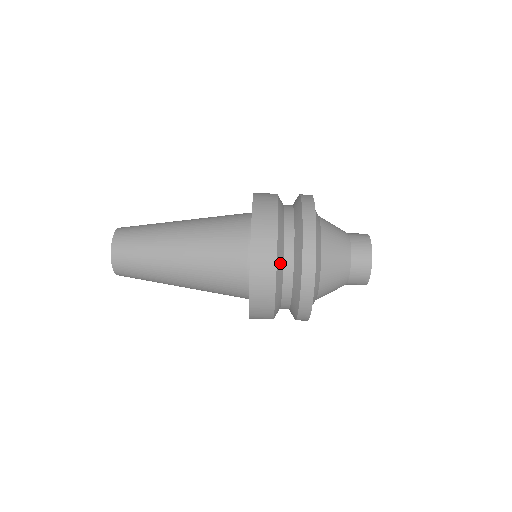
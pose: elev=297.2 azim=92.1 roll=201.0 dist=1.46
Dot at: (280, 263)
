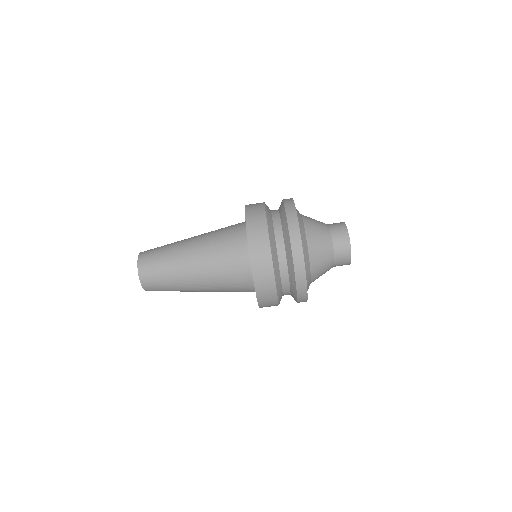
Dot at: occluded
